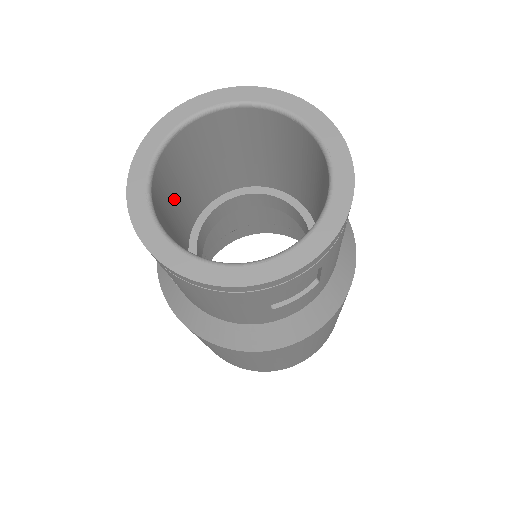
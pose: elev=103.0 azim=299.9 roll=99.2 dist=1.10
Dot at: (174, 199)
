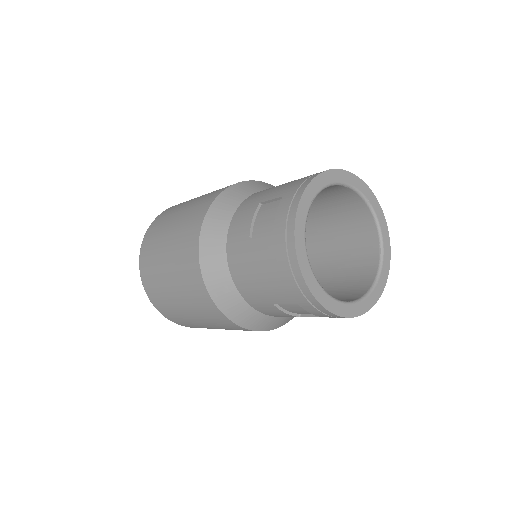
Dot at: occluded
